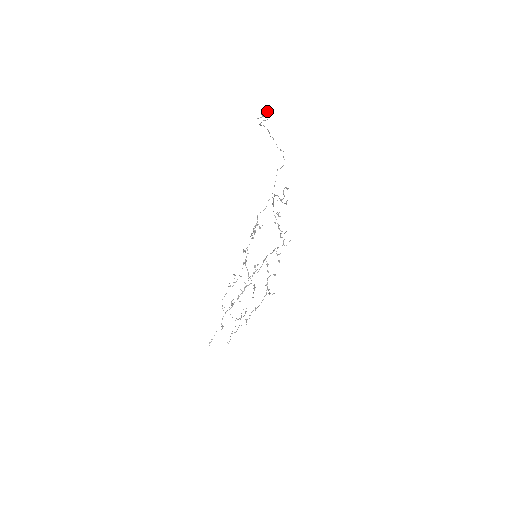
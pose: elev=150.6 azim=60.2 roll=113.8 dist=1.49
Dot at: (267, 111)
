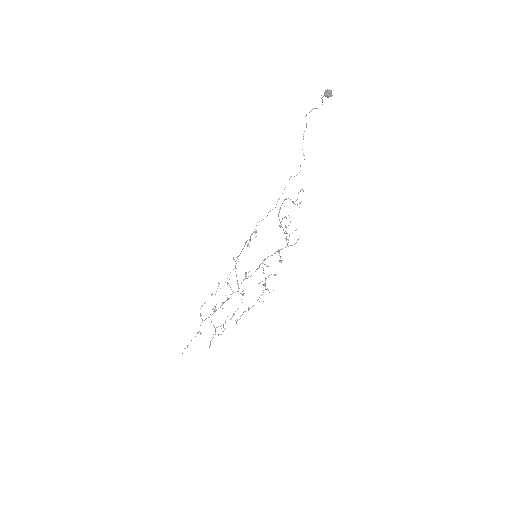
Dot at: (331, 91)
